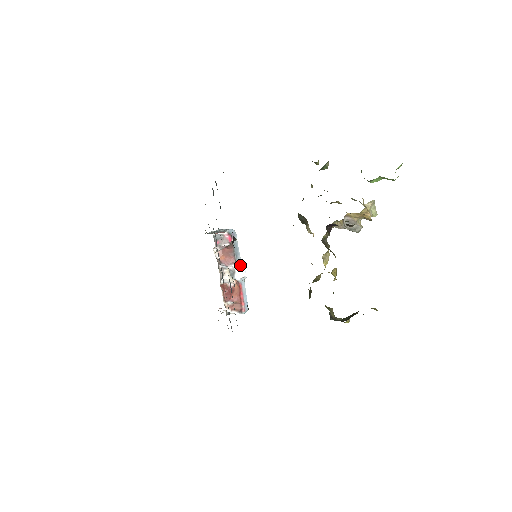
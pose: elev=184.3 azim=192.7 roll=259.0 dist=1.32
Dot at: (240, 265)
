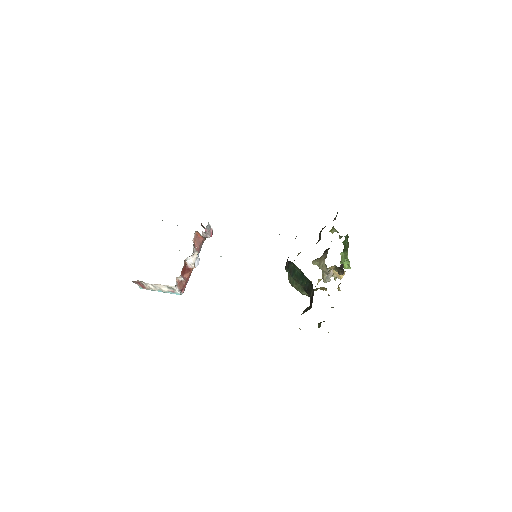
Dot at: (199, 258)
